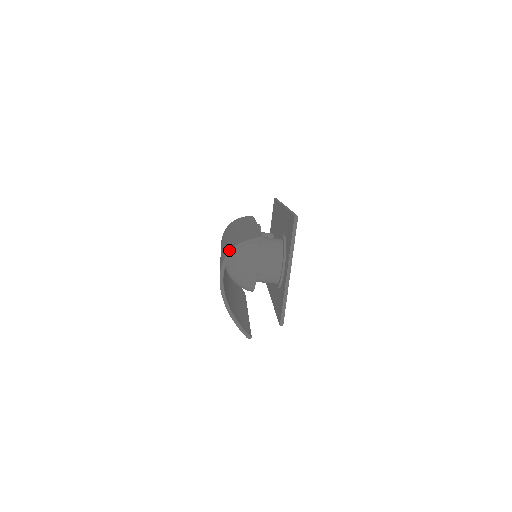
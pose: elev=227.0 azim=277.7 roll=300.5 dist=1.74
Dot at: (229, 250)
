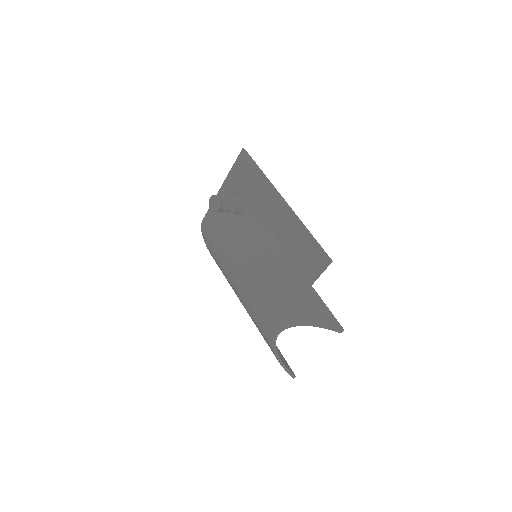
Dot at: (295, 320)
